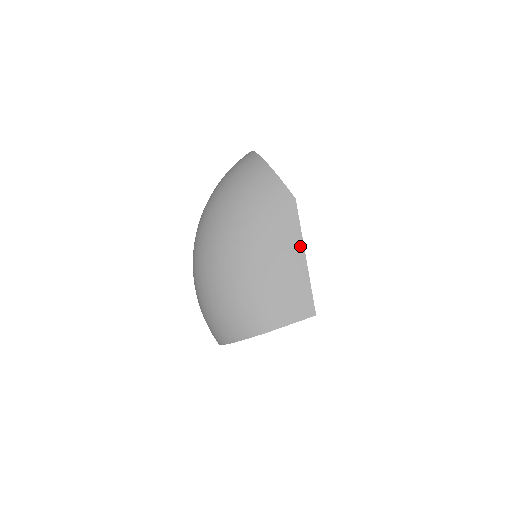
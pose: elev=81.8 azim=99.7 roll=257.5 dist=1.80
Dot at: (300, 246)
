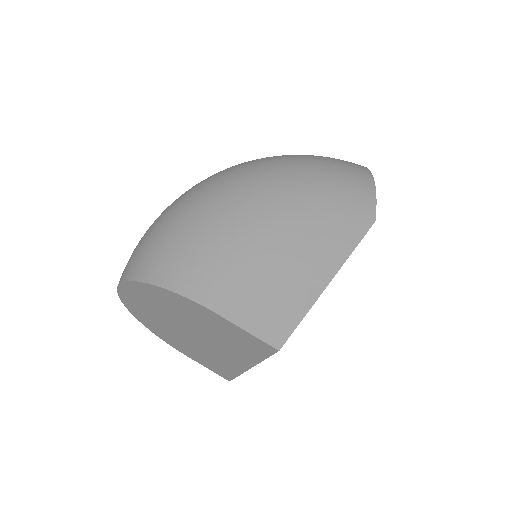
Dot at: (336, 264)
